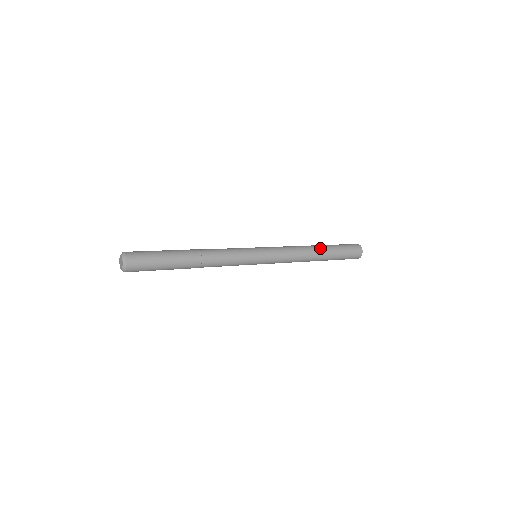
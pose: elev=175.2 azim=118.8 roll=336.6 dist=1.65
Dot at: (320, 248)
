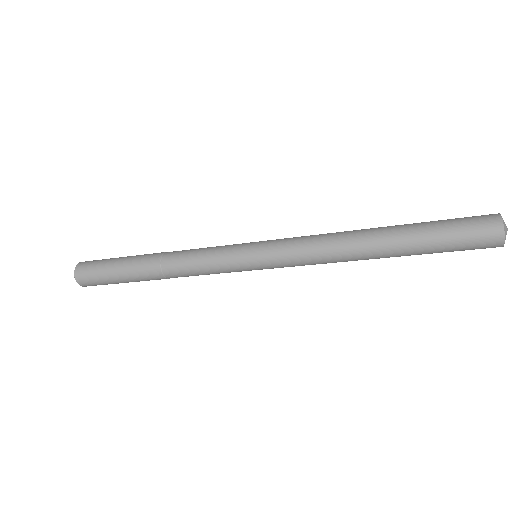
Dot at: (381, 227)
